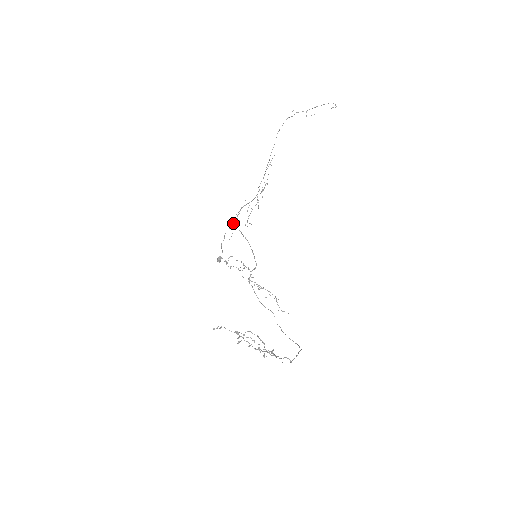
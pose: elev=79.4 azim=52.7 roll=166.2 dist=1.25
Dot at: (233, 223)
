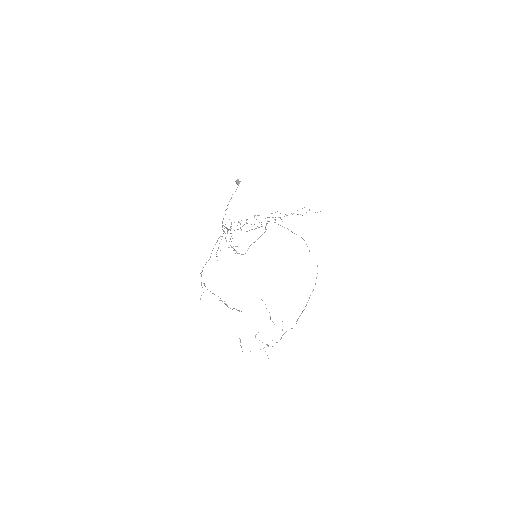
Dot at: occluded
